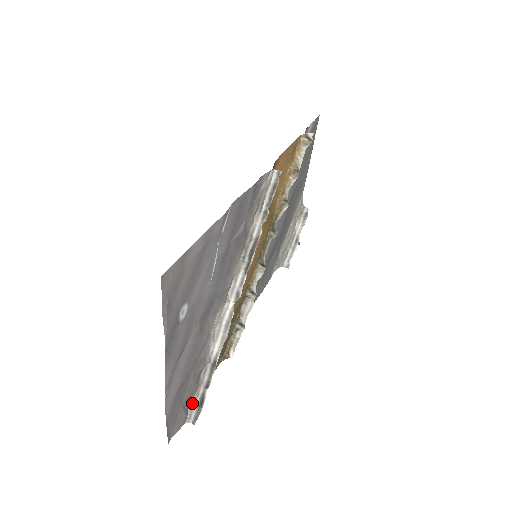
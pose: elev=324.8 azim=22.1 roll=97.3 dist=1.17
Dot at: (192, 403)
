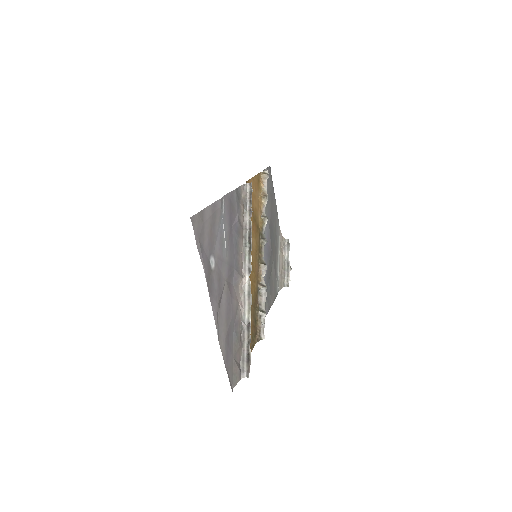
Dot at: (241, 361)
